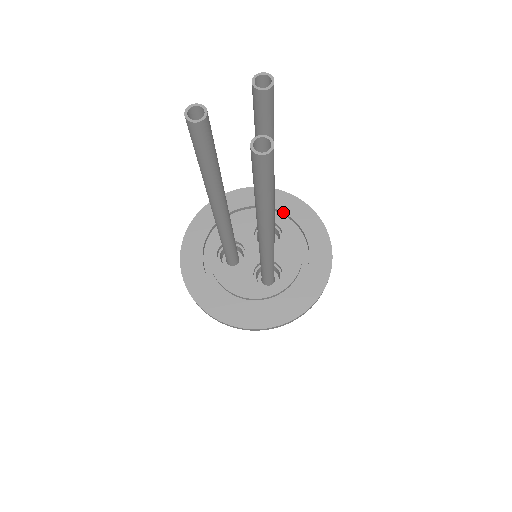
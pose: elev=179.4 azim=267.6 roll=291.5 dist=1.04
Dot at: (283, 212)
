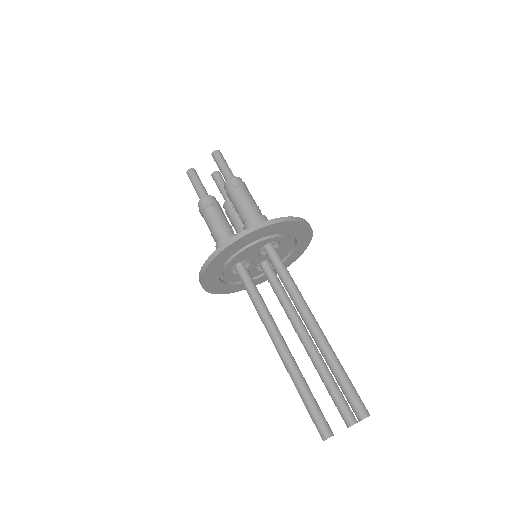
Dot at: occluded
